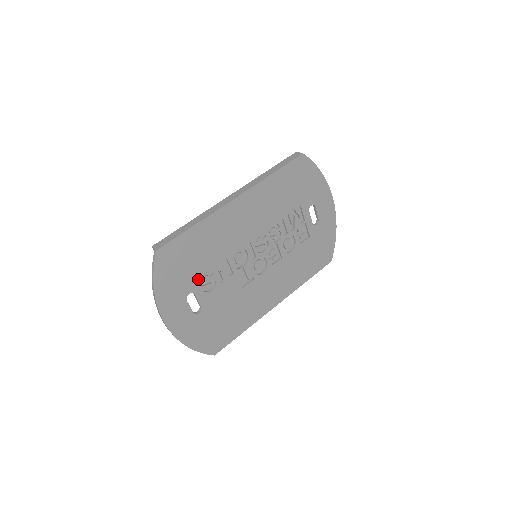
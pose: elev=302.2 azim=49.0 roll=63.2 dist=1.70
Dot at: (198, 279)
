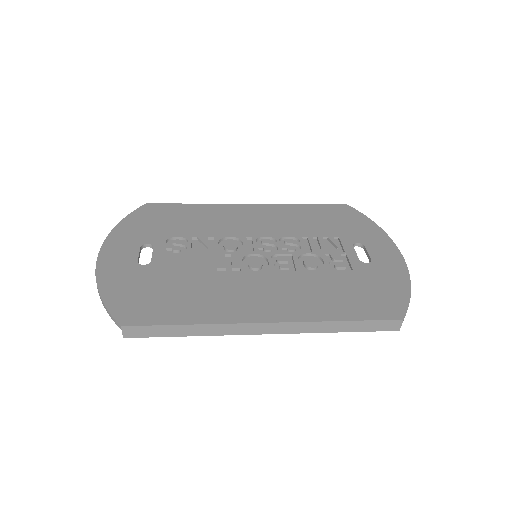
Dot at: (168, 238)
